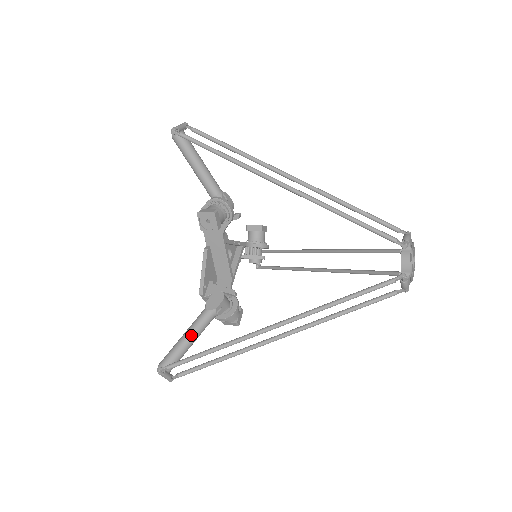
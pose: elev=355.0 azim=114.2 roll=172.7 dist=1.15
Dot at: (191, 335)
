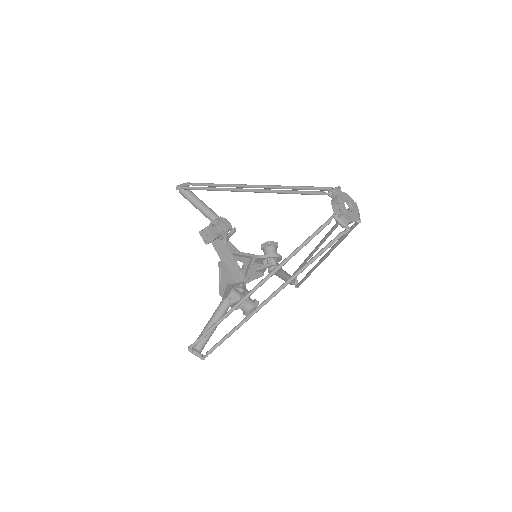
Dot at: (212, 321)
